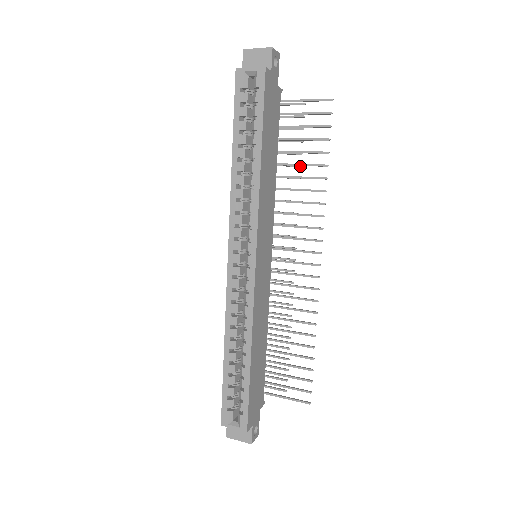
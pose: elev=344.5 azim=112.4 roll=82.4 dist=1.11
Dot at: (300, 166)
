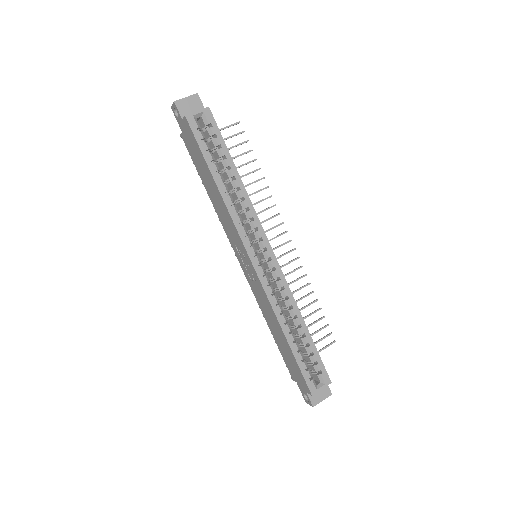
Dot at: occluded
